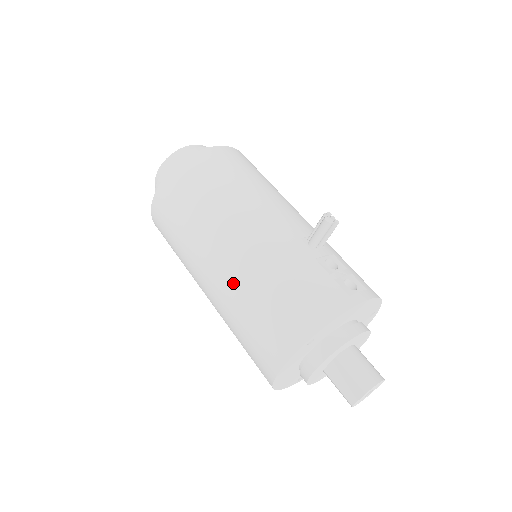
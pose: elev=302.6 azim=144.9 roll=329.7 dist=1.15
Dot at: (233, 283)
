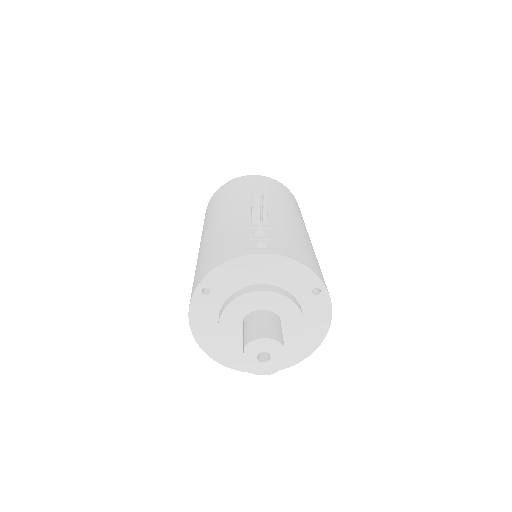
Dot at: occluded
